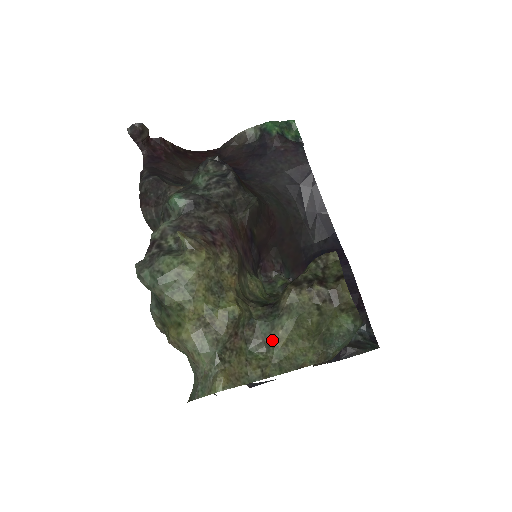
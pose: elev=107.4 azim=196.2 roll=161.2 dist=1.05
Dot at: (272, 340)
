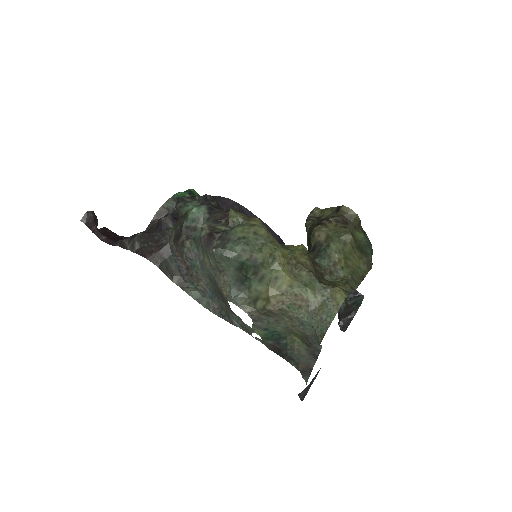
Dot at: (336, 265)
